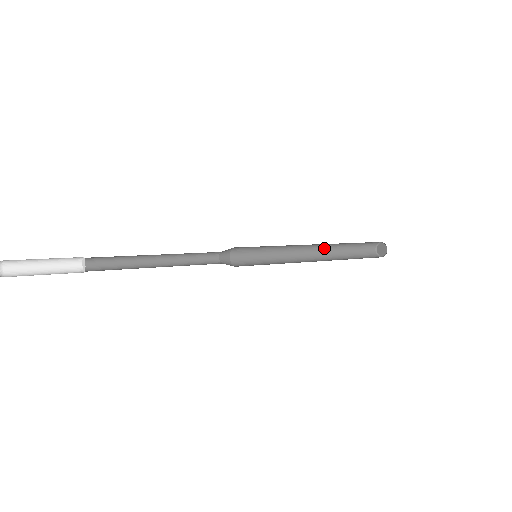
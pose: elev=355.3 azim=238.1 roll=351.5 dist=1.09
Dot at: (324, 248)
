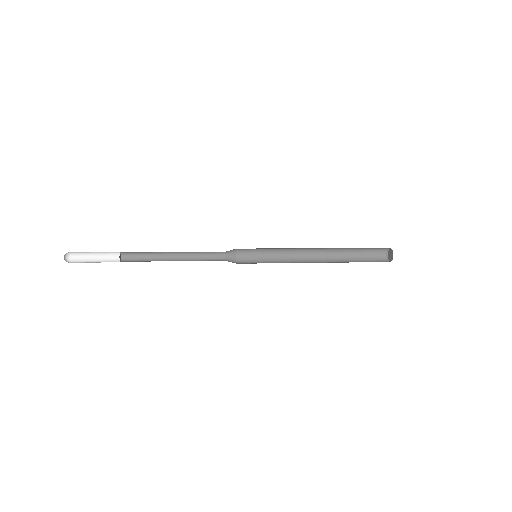
Dot at: (328, 251)
